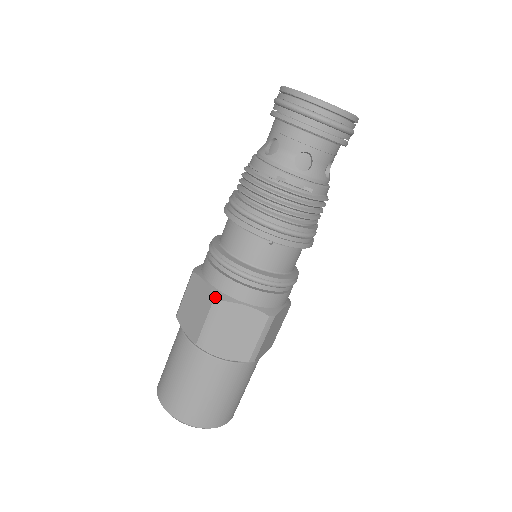
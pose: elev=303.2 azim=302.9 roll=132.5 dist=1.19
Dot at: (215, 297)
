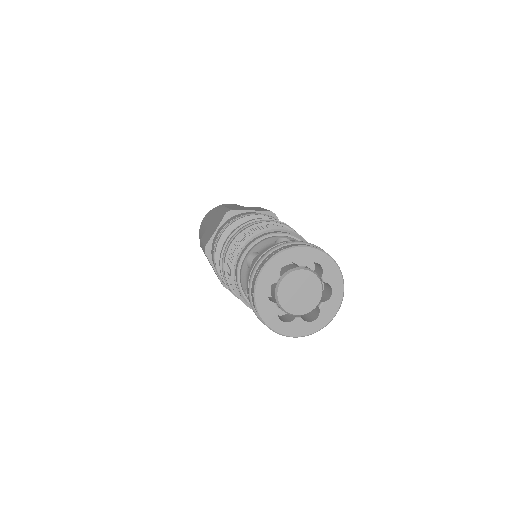
Dot at: (205, 247)
